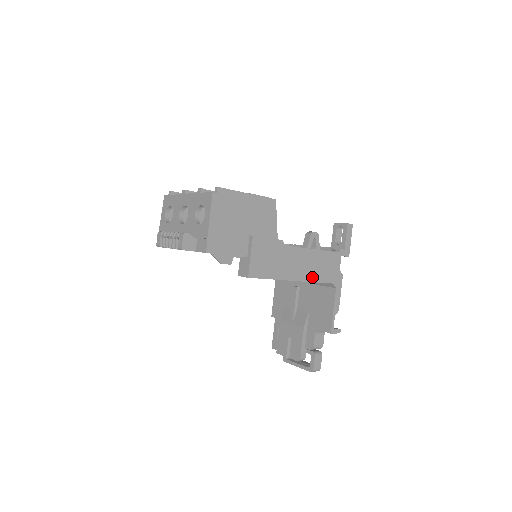
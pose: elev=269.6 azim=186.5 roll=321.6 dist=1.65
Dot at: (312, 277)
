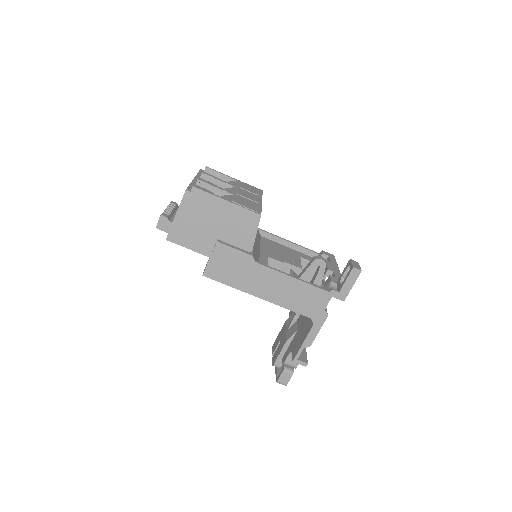
Dot at: (283, 302)
